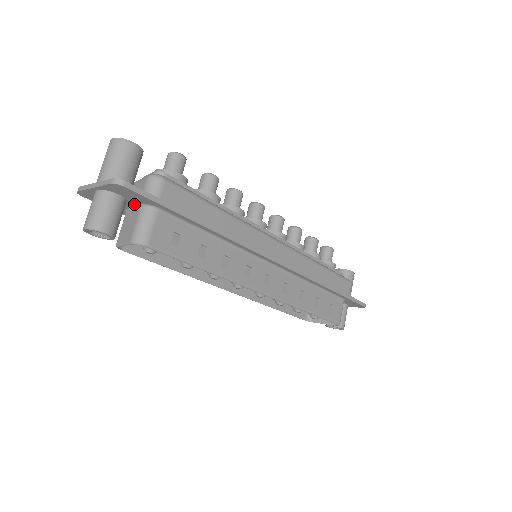
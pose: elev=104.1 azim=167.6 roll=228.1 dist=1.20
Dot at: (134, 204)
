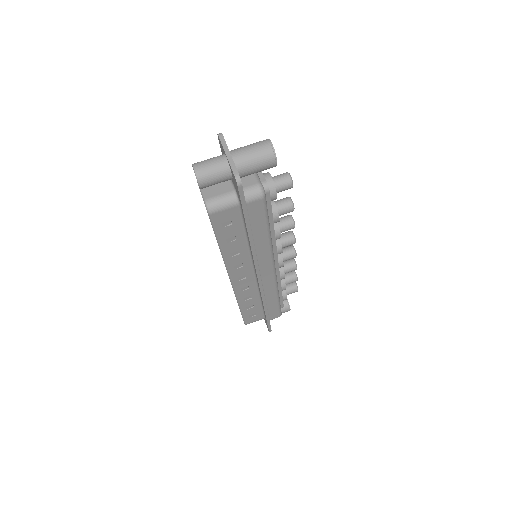
Dot at: occluded
